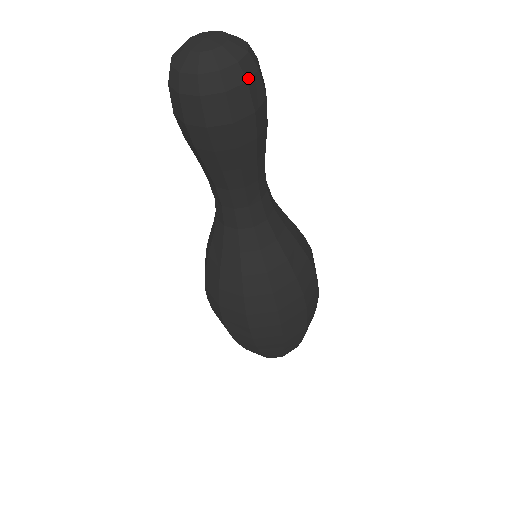
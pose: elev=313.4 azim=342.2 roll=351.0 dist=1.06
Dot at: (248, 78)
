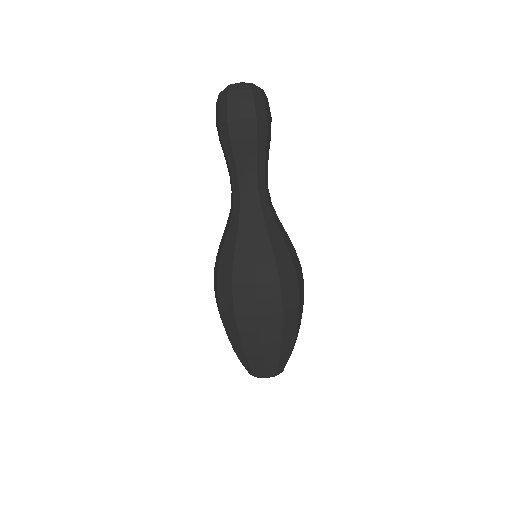
Dot at: (267, 99)
